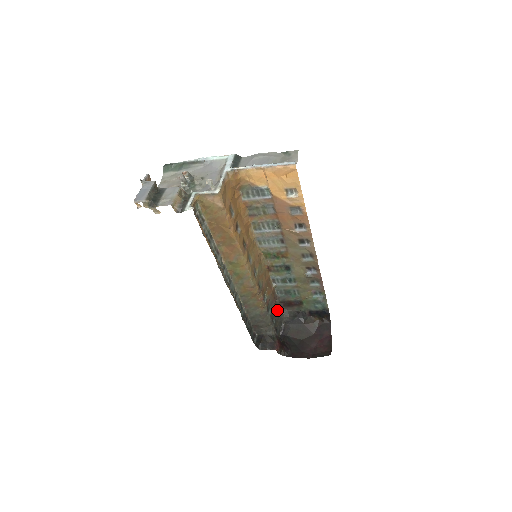
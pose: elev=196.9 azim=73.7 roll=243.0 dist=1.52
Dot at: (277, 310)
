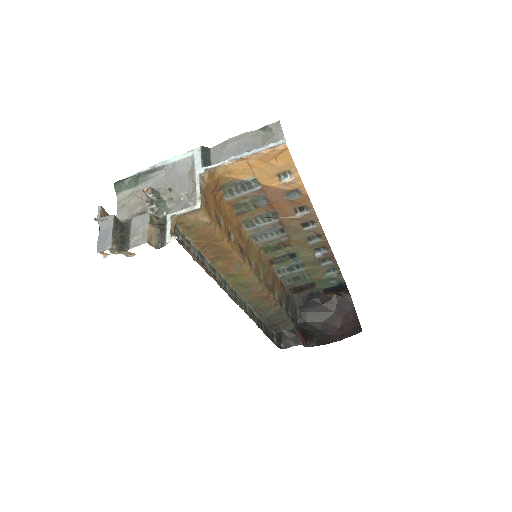
Dot at: (288, 299)
